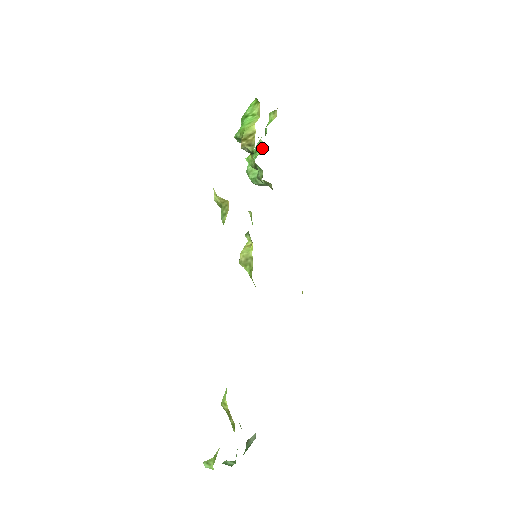
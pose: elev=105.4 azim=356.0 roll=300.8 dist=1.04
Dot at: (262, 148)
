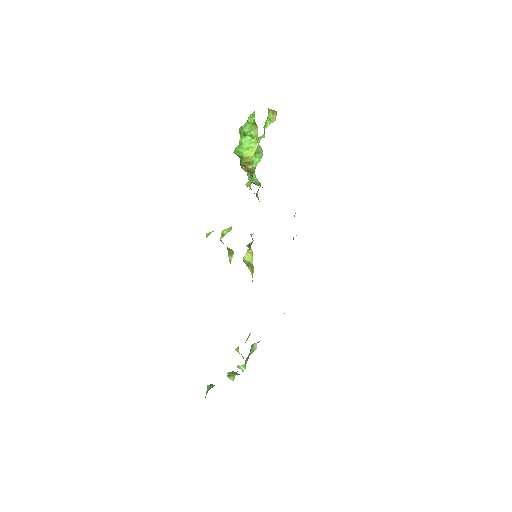
Dot at: (261, 153)
